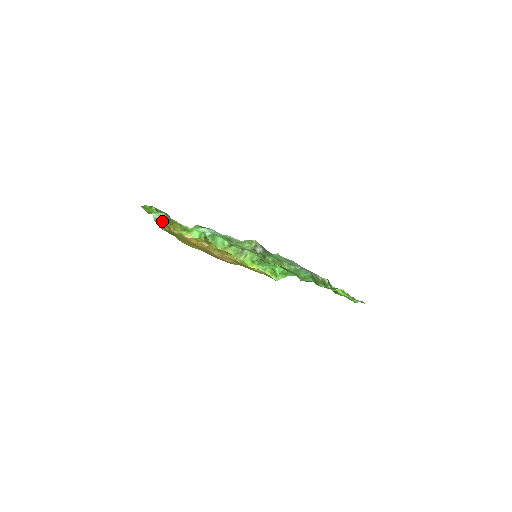
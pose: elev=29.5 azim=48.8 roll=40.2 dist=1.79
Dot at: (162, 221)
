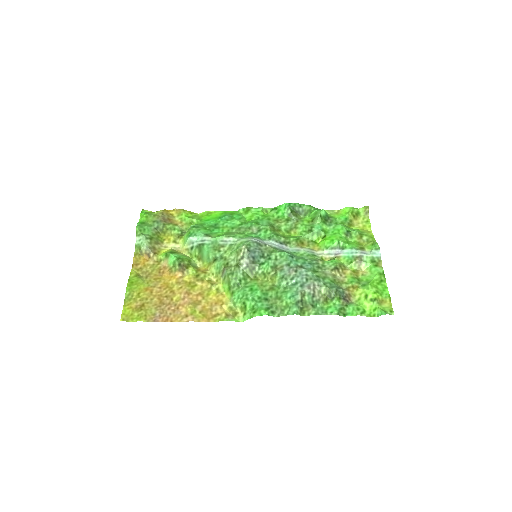
Dot at: (141, 249)
